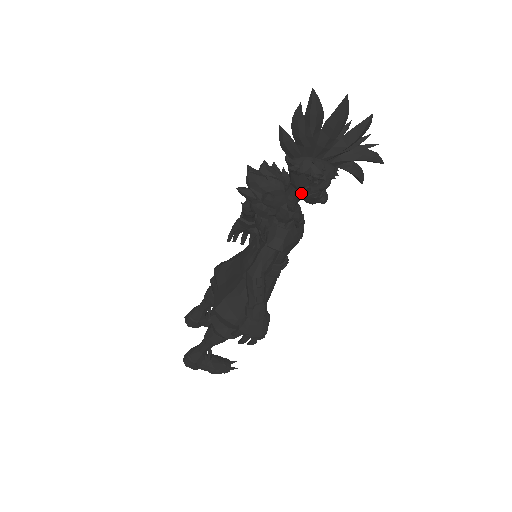
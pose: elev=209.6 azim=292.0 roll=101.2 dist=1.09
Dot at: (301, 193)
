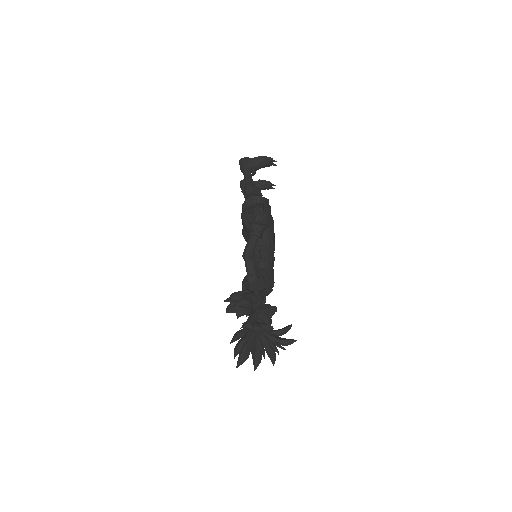
Dot at: occluded
